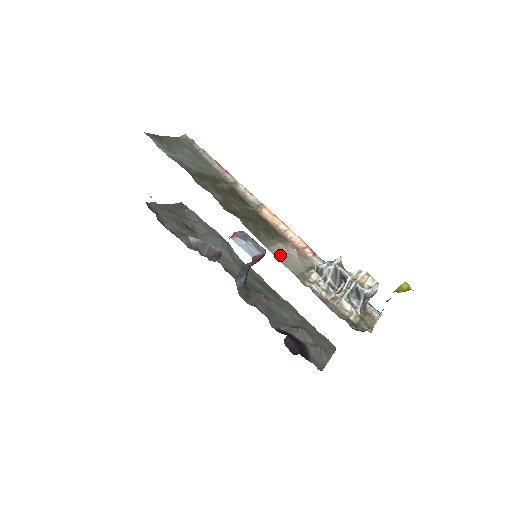
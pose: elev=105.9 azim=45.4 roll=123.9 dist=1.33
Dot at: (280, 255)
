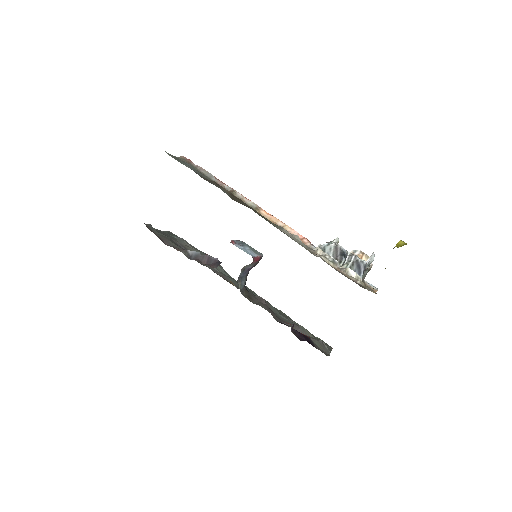
Dot at: (288, 235)
